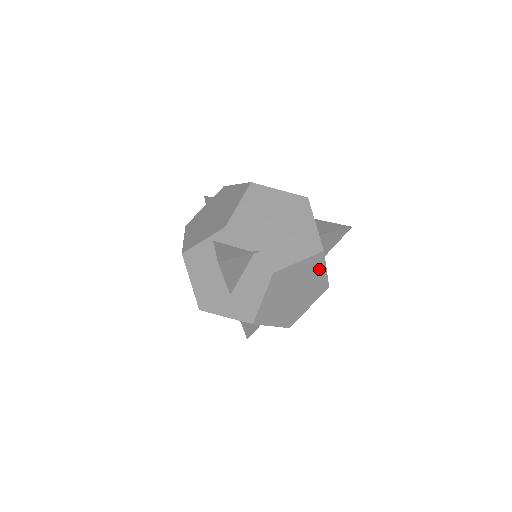
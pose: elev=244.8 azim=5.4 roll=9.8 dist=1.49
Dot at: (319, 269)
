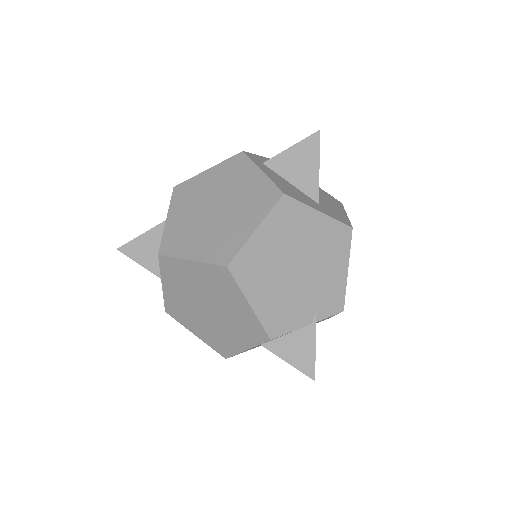
Dot at: occluded
